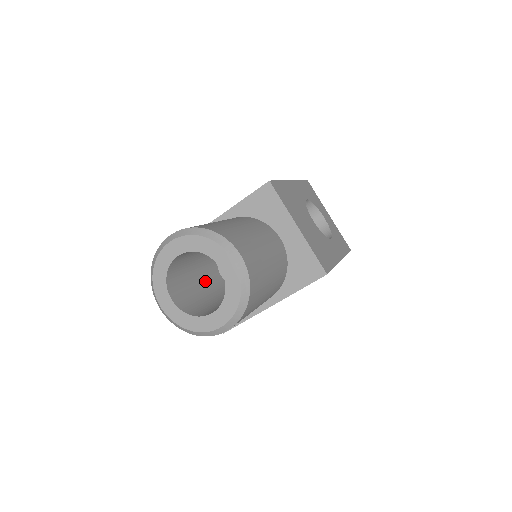
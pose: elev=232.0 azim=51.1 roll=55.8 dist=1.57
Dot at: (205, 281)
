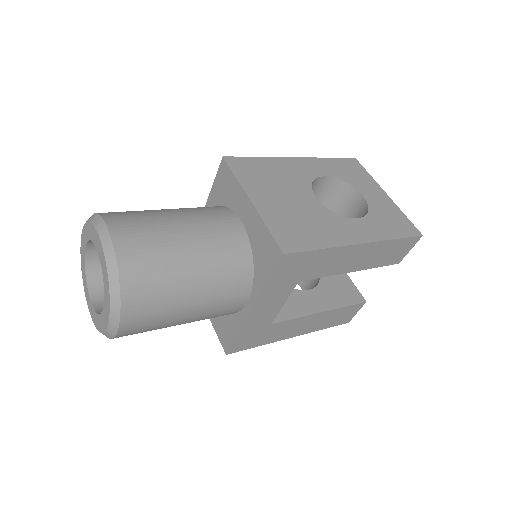
Dot at: occluded
